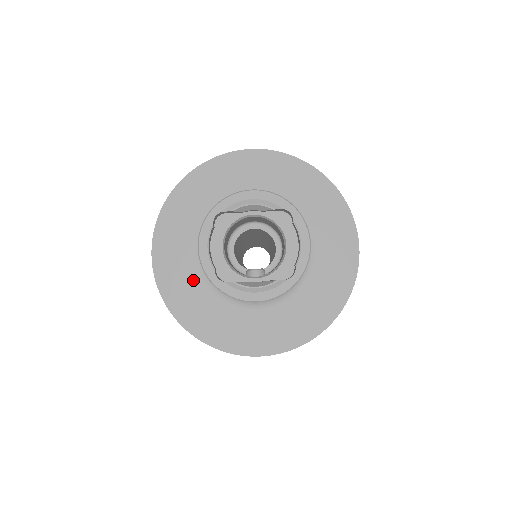
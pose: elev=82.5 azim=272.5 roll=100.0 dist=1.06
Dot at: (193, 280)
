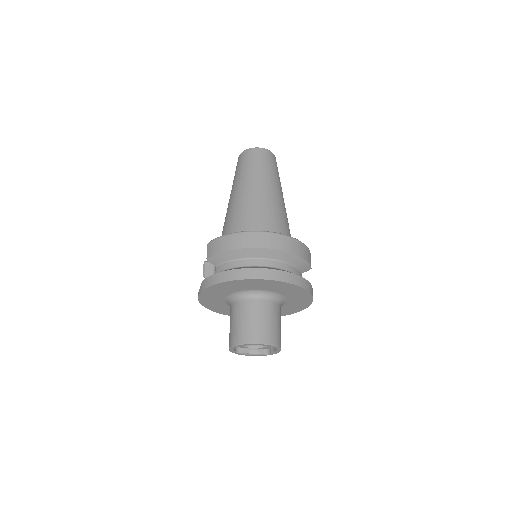
Dot at: (219, 303)
